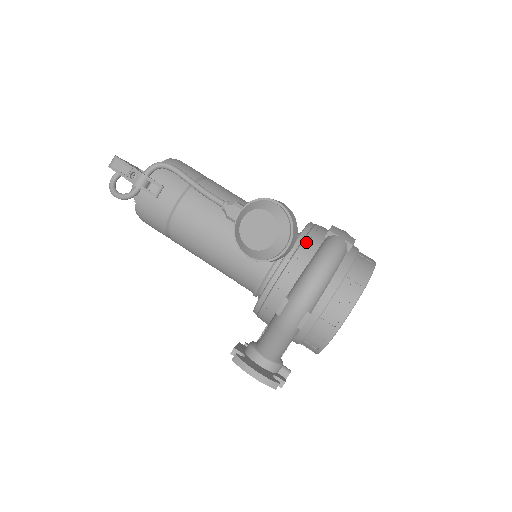
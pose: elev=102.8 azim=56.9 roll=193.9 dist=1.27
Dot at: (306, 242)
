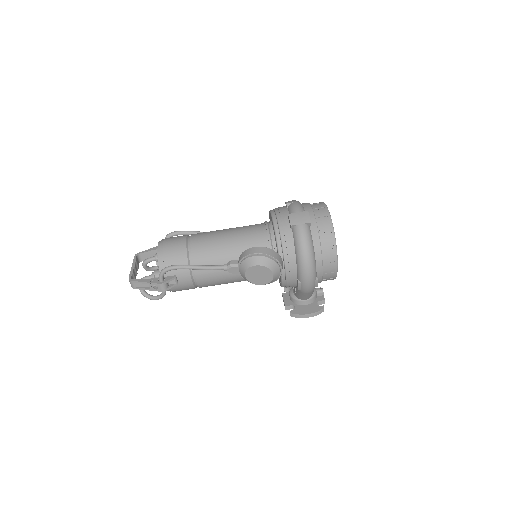
Dot at: (284, 244)
